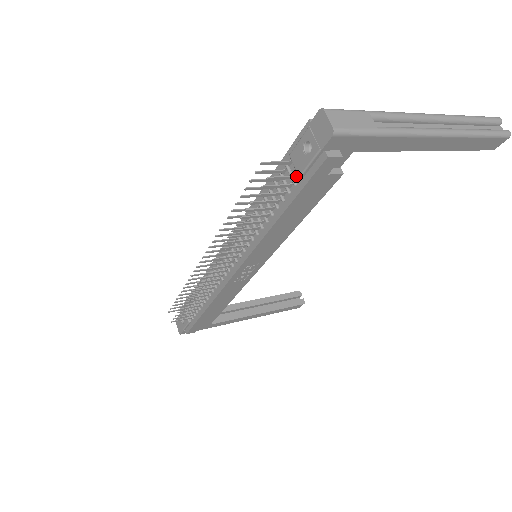
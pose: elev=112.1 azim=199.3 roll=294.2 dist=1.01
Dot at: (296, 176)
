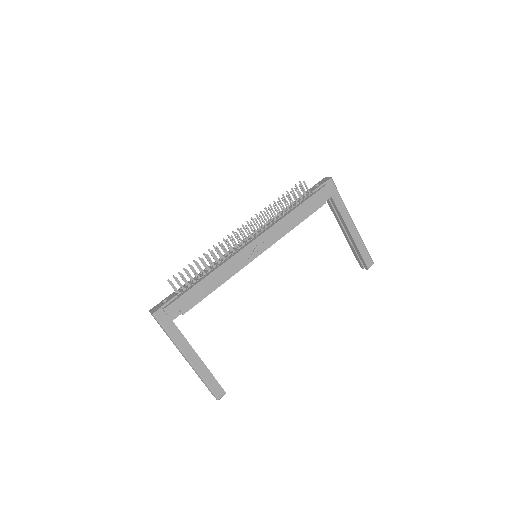
Dot at: (310, 193)
